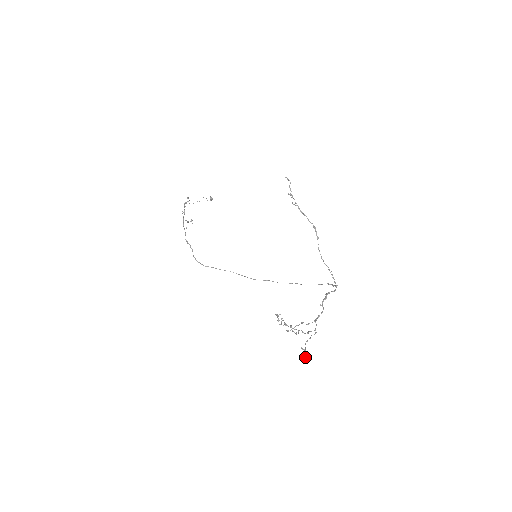
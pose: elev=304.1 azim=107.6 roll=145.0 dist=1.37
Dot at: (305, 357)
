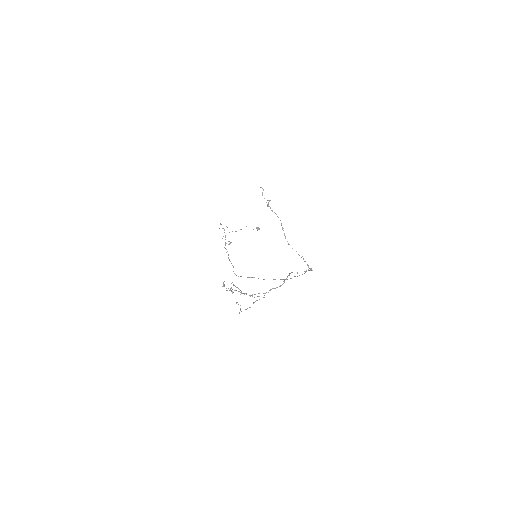
Dot at: (240, 310)
